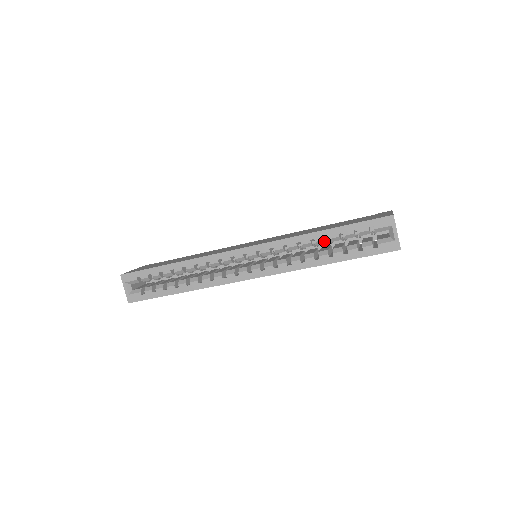
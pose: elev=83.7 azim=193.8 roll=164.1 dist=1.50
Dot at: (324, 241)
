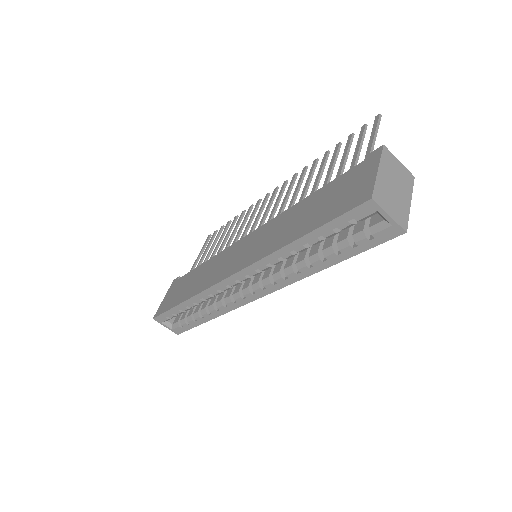
Dot at: (306, 248)
